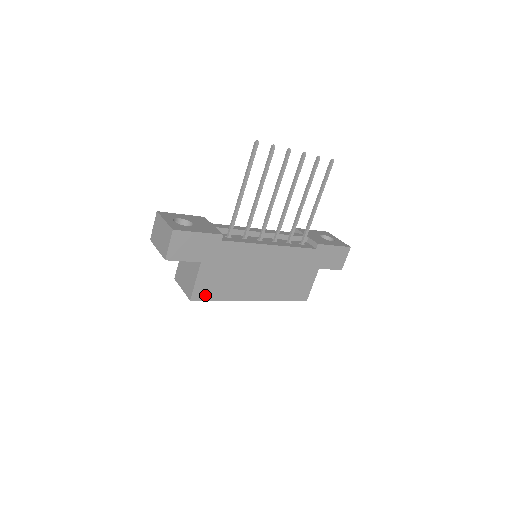
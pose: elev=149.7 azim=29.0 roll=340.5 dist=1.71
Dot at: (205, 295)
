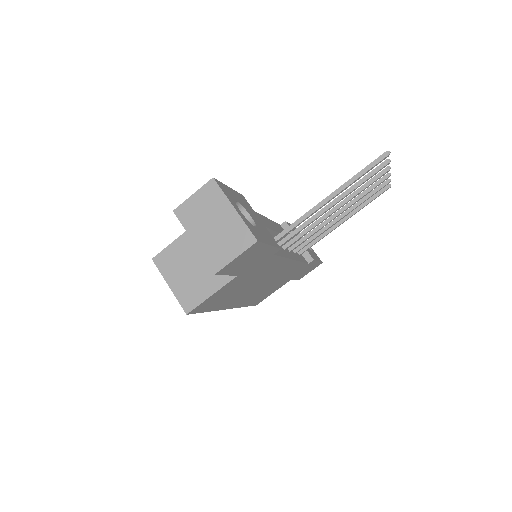
Dot at: (203, 307)
